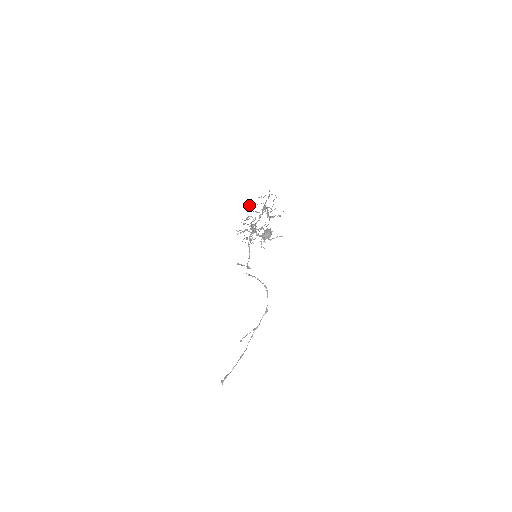
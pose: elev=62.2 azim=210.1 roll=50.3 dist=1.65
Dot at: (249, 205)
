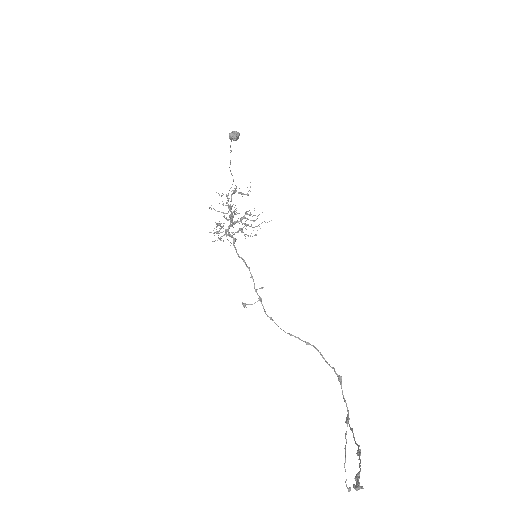
Dot at: (210, 207)
